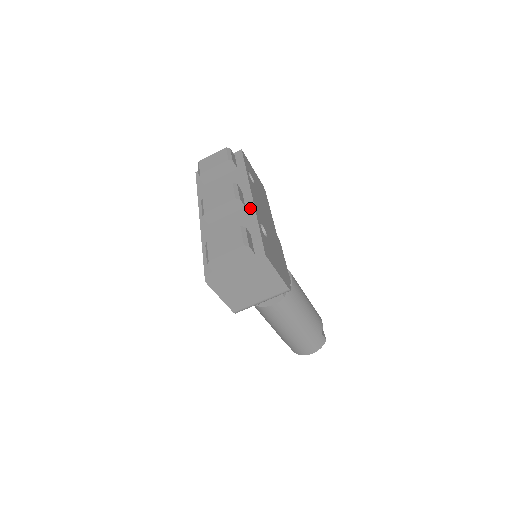
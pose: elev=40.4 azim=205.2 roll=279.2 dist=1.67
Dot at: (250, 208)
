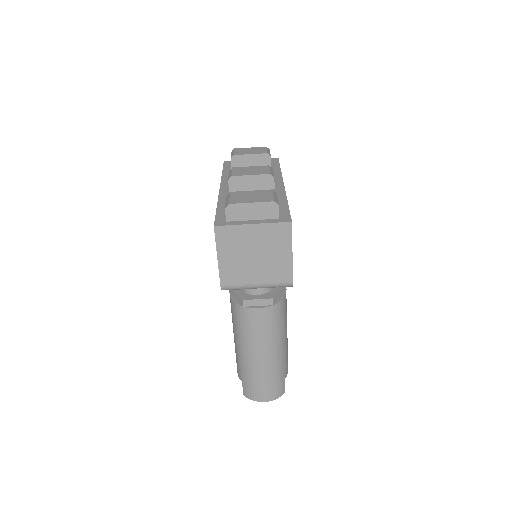
Dot at: (280, 190)
